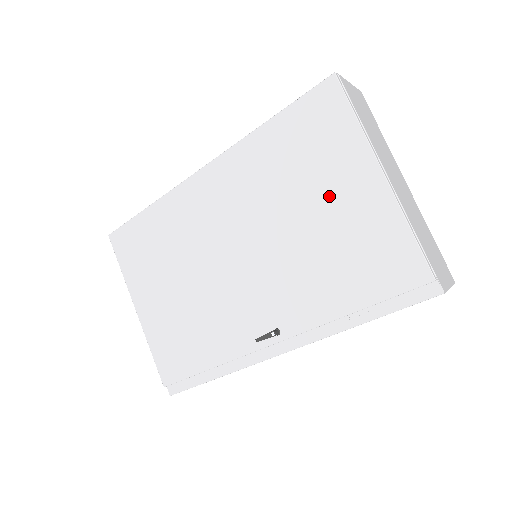
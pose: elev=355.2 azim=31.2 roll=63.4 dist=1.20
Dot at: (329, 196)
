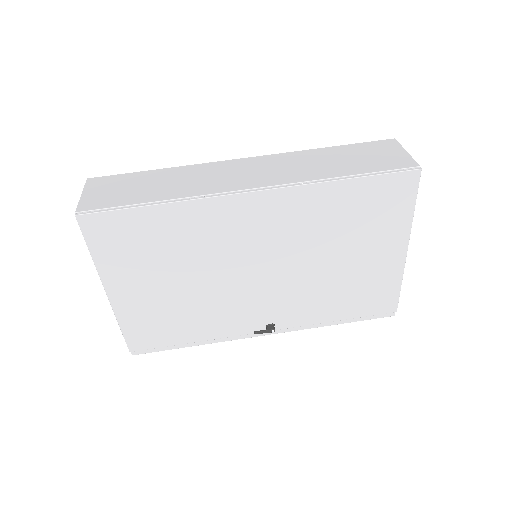
Dot at: (363, 253)
